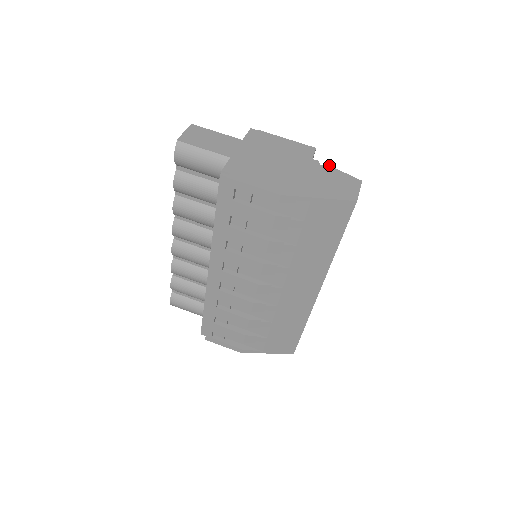
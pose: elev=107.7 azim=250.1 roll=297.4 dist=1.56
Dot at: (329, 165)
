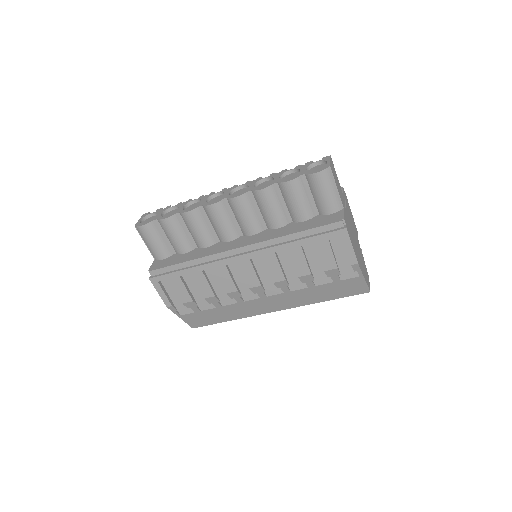
Dot at: occluded
